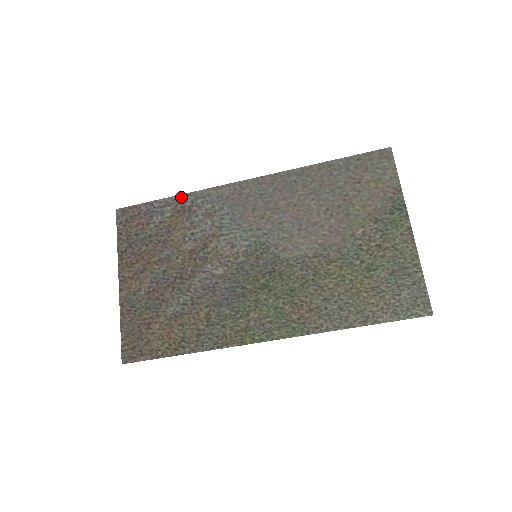
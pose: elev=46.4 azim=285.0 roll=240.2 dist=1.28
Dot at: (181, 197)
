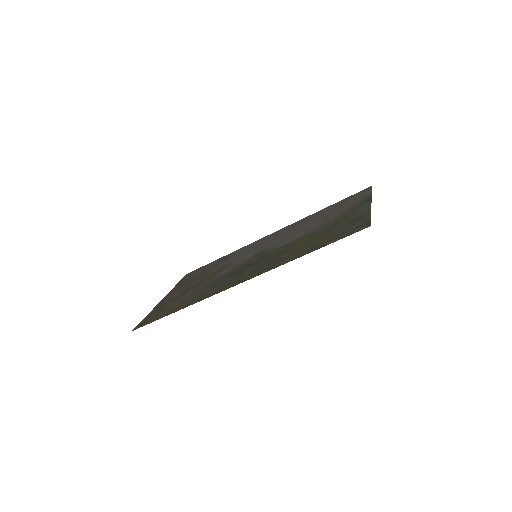
Dot at: (227, 255)
